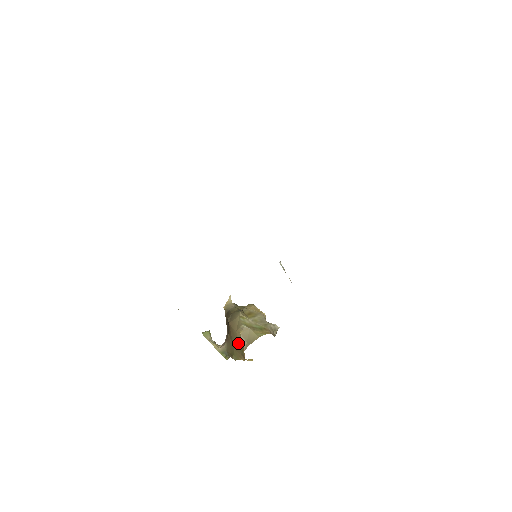
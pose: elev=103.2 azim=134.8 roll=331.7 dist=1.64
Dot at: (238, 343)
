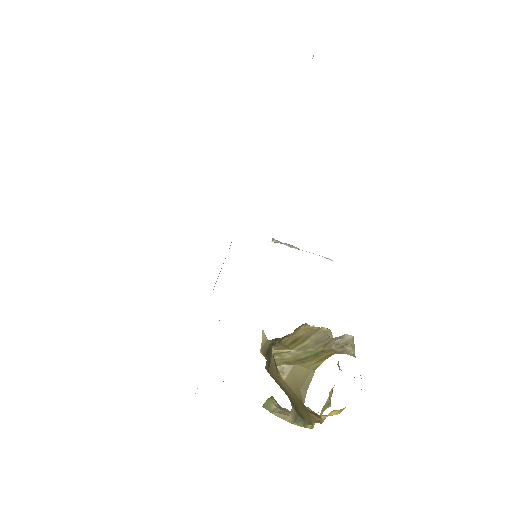
Dot at: (292, 397)
